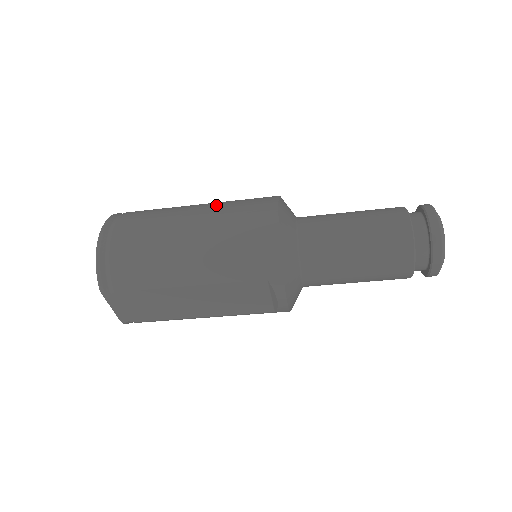
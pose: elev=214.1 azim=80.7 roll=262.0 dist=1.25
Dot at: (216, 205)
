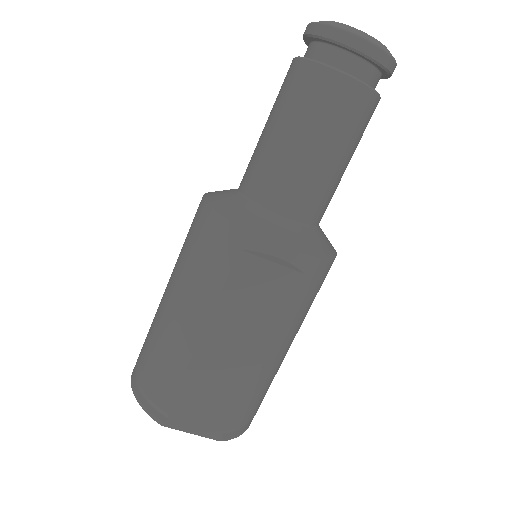
Dot at: occluded
